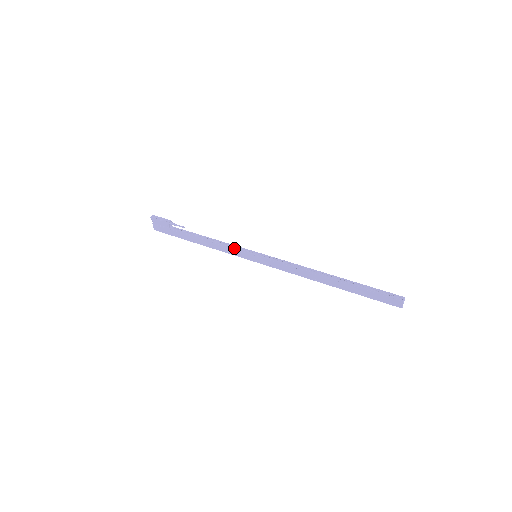
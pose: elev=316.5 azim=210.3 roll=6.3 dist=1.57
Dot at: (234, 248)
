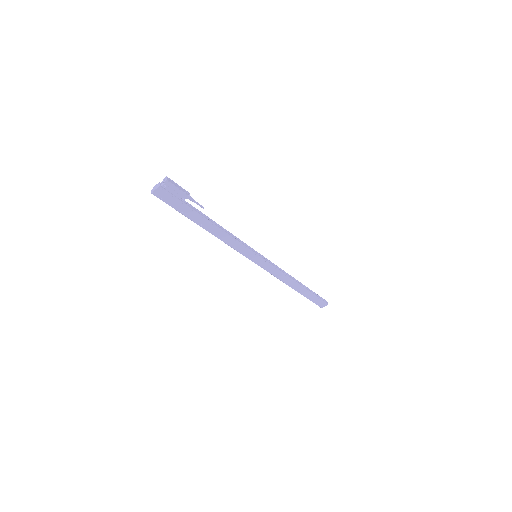
Dot at: (245, 245)
